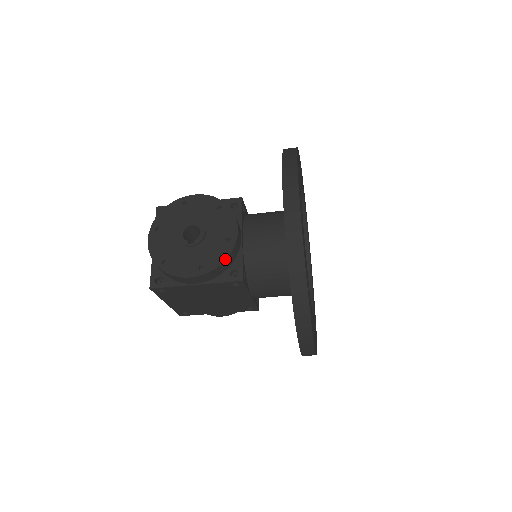
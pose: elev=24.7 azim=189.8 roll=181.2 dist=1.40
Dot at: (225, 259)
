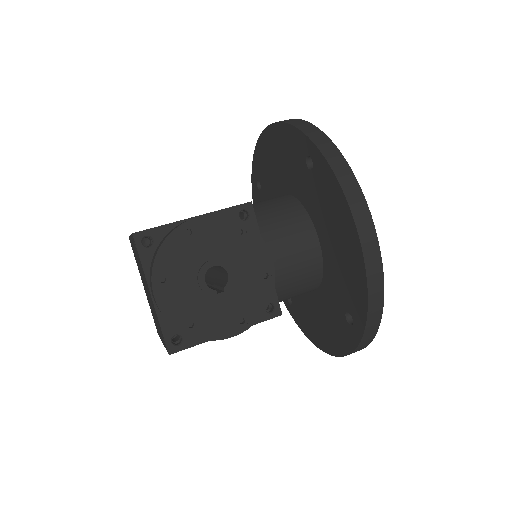
Dot at: occluded
